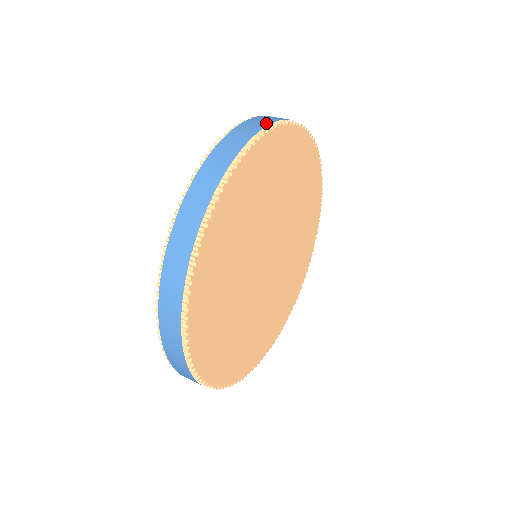
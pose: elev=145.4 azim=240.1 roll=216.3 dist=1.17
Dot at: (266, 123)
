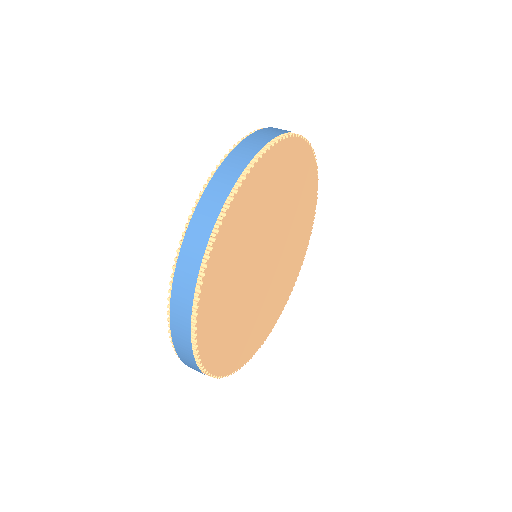
Dot at: occluded
